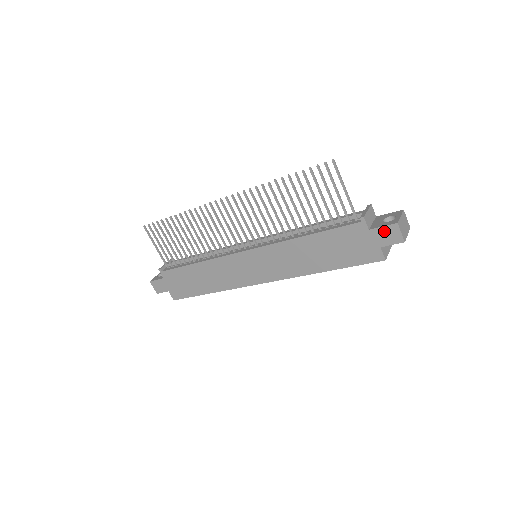
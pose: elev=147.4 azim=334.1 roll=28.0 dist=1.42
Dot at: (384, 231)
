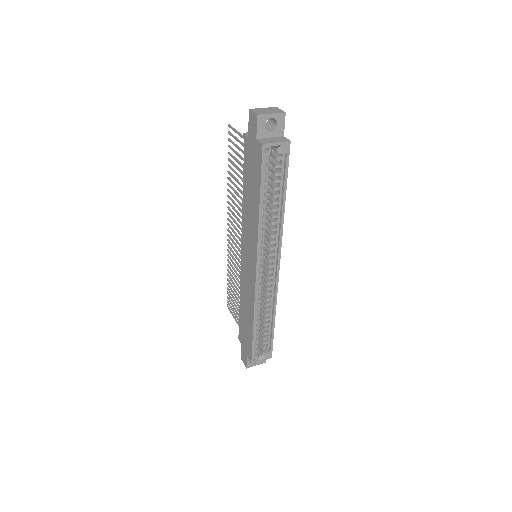
Dot at: (250, 125)
